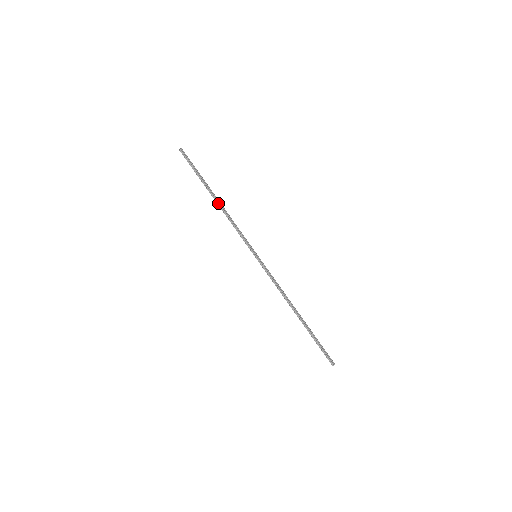
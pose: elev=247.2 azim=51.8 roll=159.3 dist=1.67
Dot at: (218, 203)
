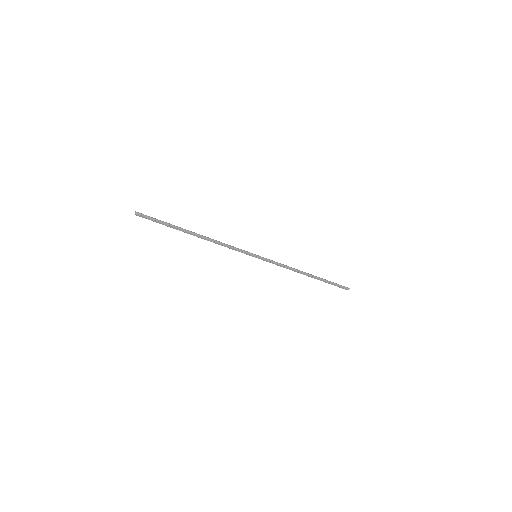
Dot at: (201, 238)
